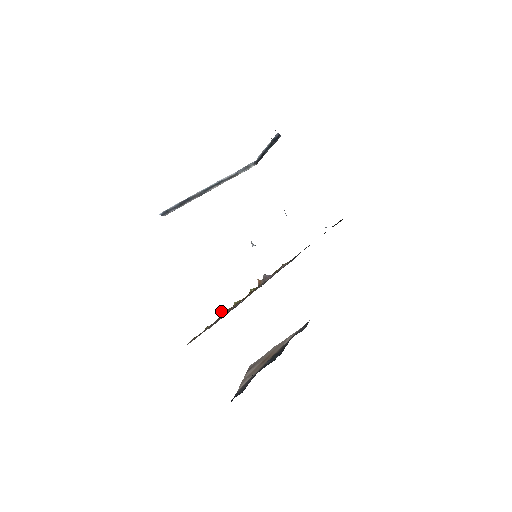
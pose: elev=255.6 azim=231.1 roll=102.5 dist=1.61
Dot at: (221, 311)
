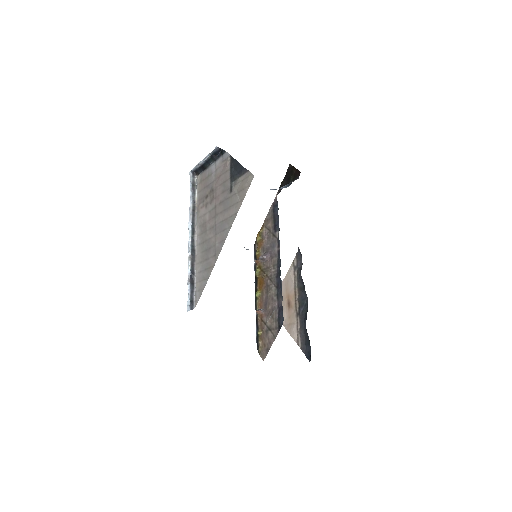
Dot at: (256, 312)
